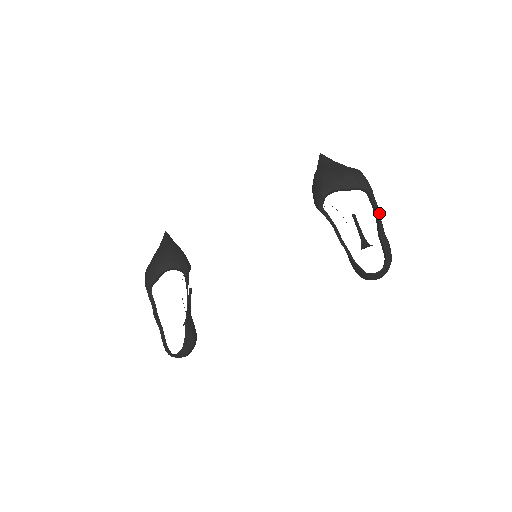
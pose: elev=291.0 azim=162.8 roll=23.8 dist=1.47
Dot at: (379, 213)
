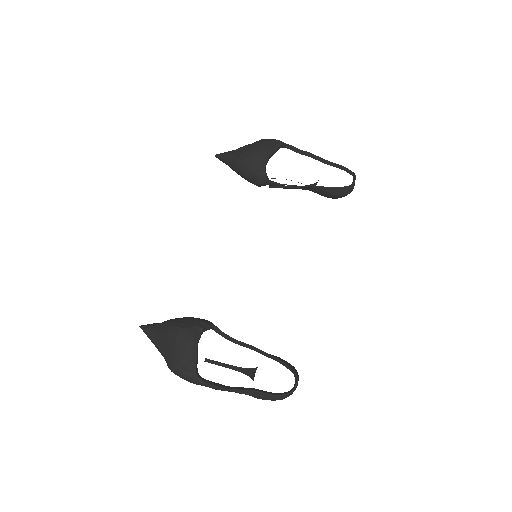
Dot at: (307, 153)
